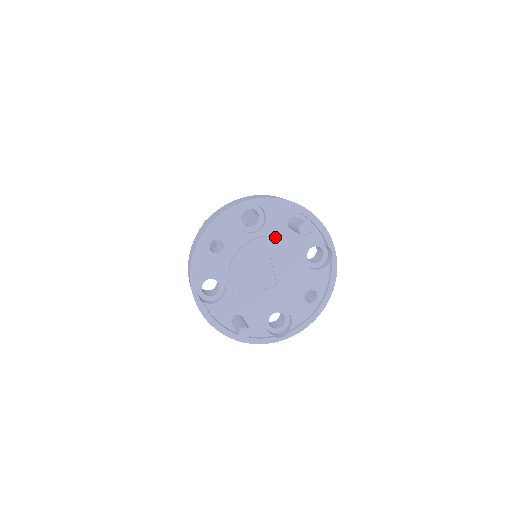
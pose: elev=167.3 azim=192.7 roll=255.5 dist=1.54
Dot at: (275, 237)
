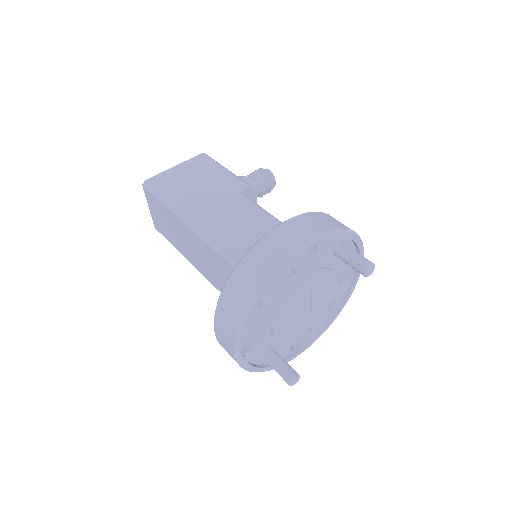
Dot at: (322, 270)
